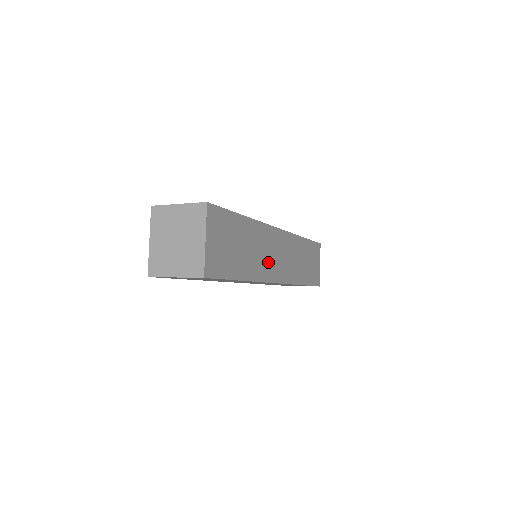
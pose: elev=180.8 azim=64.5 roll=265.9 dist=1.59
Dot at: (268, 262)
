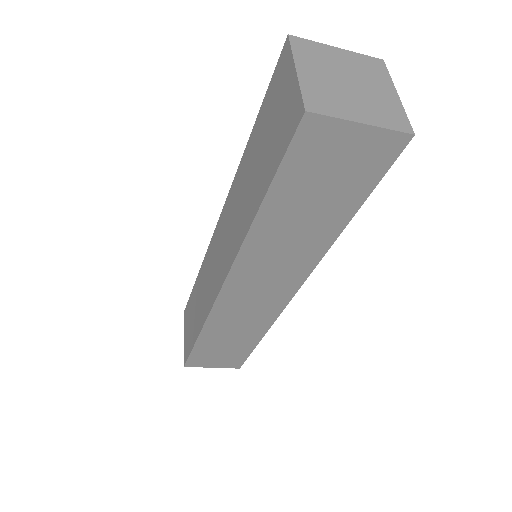
Dot at: occluded
